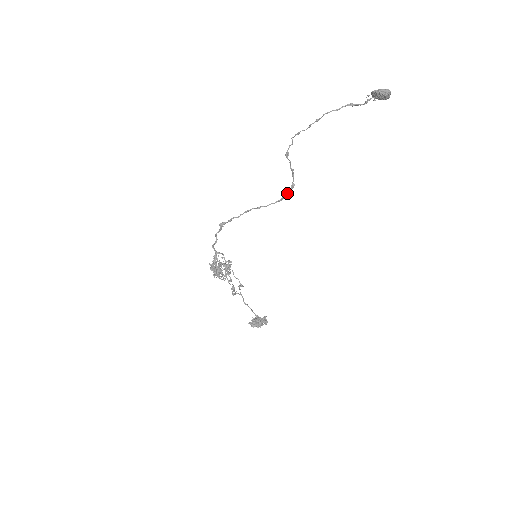
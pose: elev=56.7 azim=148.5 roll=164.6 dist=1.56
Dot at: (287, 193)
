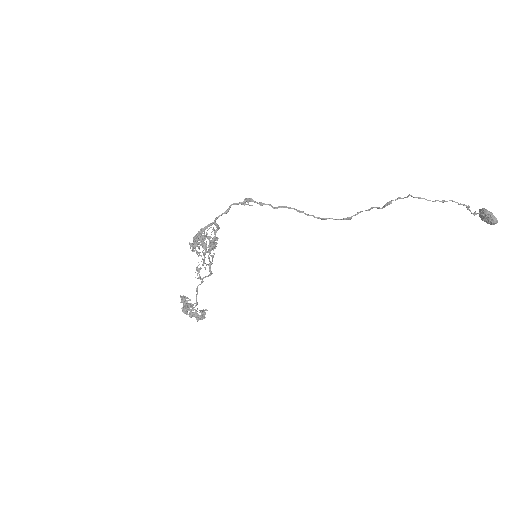
Dot at: (336, 219)
